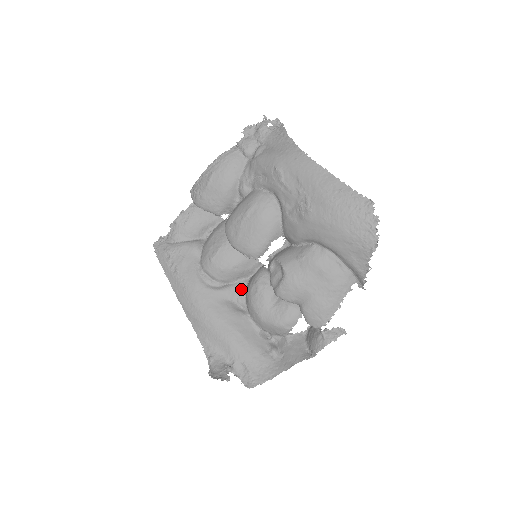
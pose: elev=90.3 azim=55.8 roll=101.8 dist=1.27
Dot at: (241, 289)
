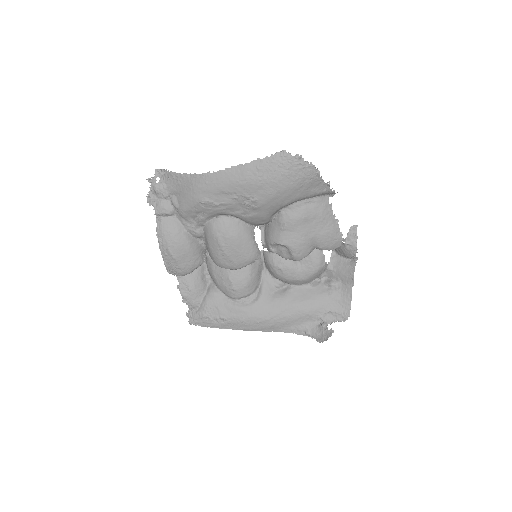
Dot at: (269, 279)
